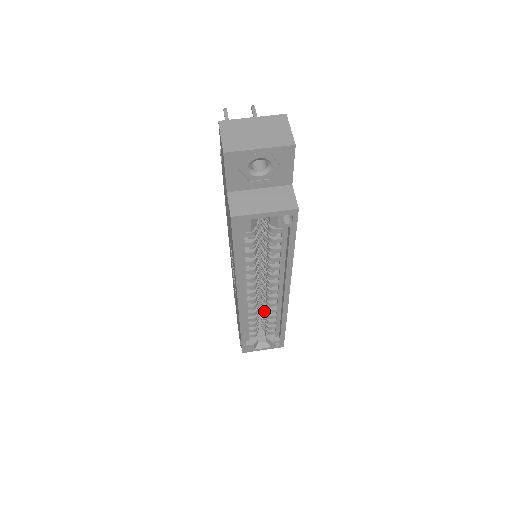
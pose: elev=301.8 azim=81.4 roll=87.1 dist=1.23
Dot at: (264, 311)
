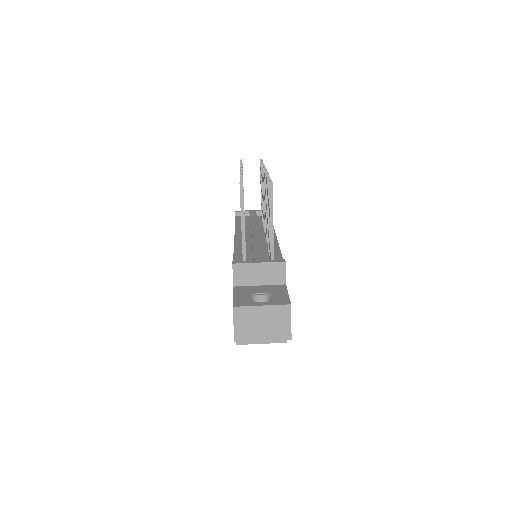
Dot at: occluded
